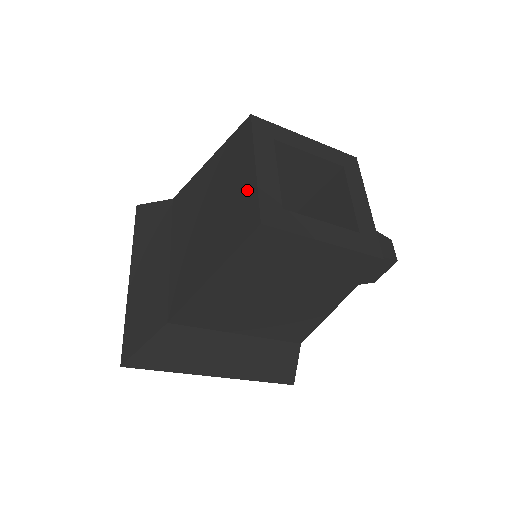
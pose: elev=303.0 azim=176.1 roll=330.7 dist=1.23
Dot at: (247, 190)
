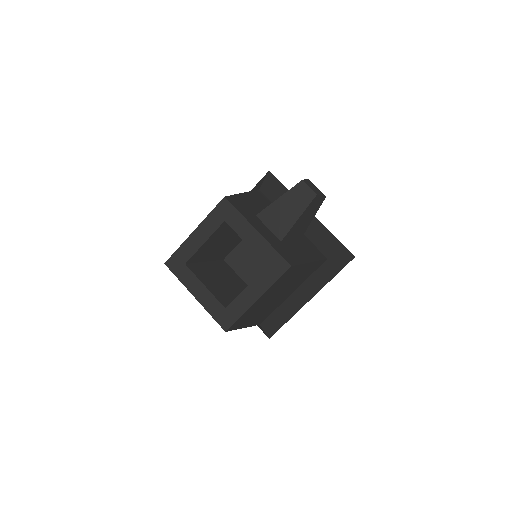
Dot at: occluded
